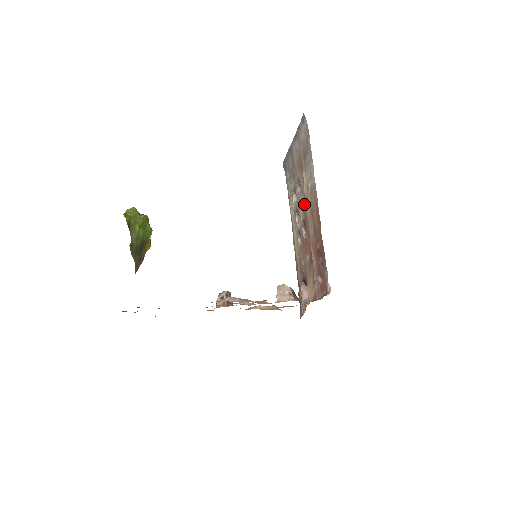
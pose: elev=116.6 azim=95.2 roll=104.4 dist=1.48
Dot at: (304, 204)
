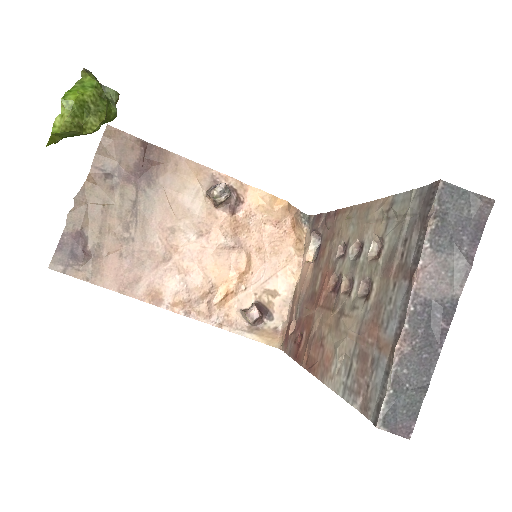
Dot at: (342, 306)
